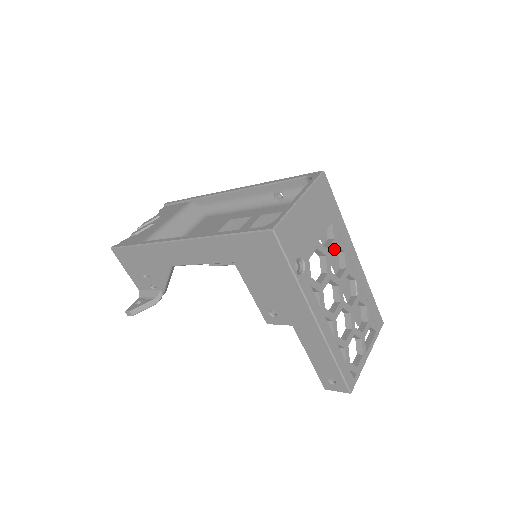
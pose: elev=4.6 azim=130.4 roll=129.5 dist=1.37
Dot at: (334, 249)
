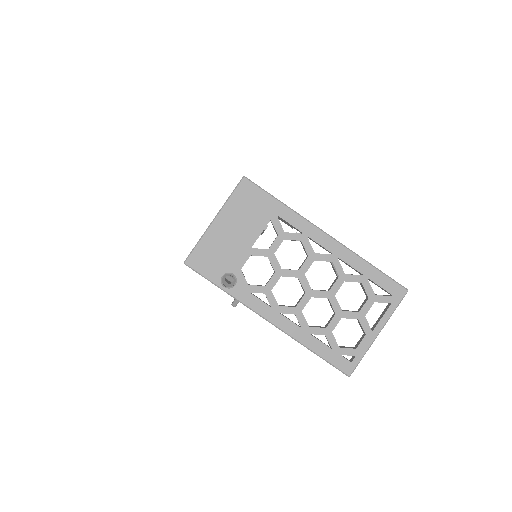
Dot at: occluded
